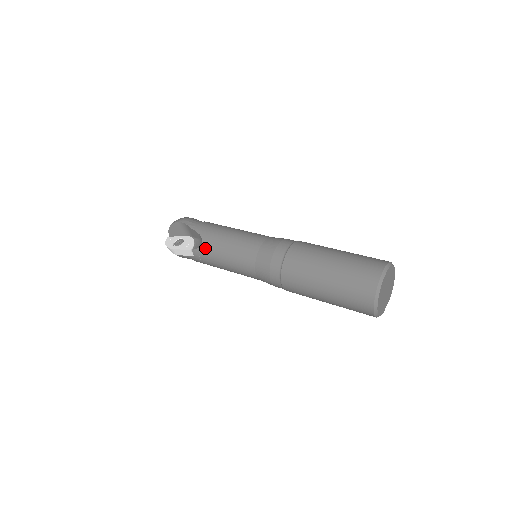
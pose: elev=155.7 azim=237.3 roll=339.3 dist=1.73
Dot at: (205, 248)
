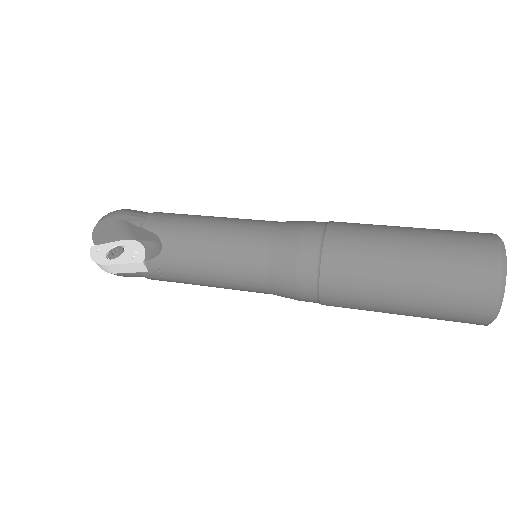
Dot at: (169, 255)
